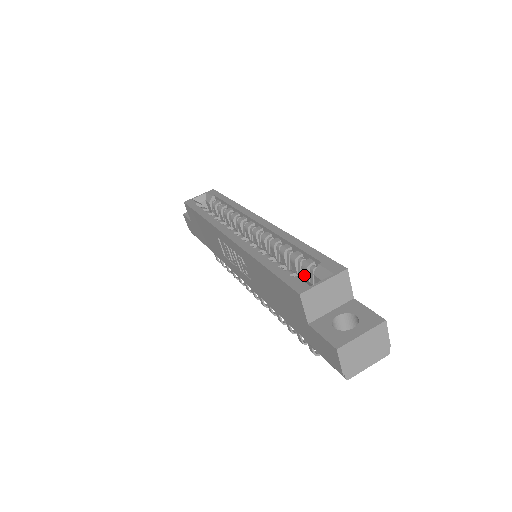
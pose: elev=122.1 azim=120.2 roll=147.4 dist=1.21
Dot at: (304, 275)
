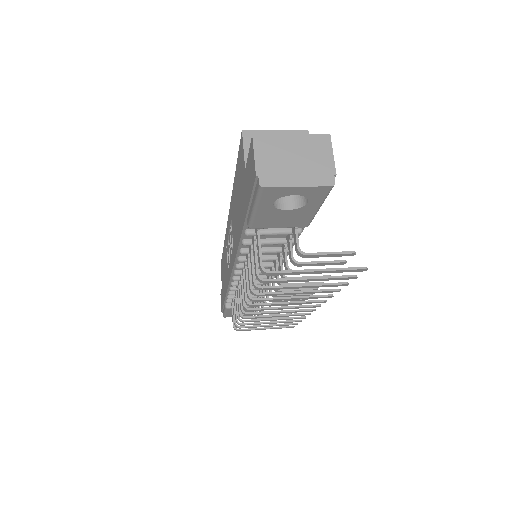
Dot at: occluded
